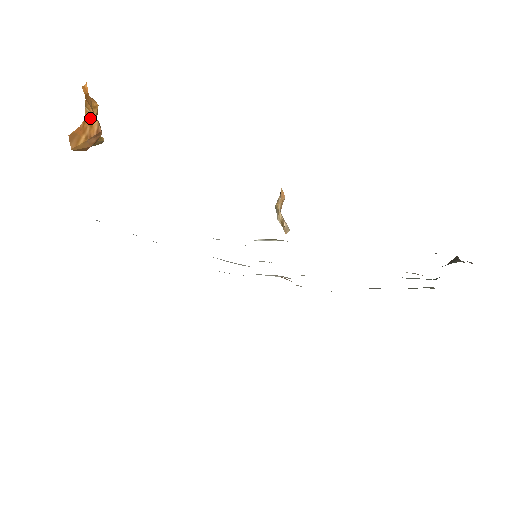
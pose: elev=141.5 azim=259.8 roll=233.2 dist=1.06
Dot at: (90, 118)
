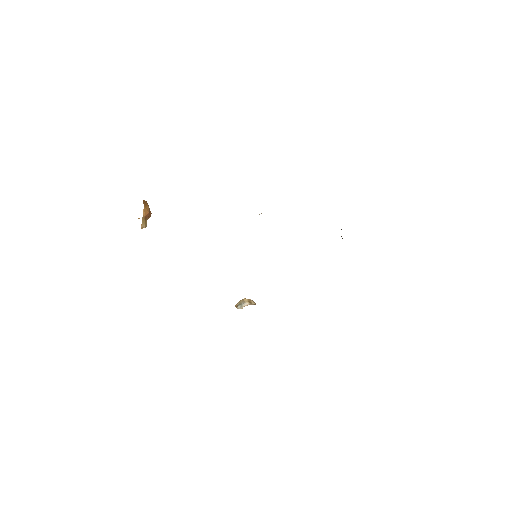
Dot at: occluded
